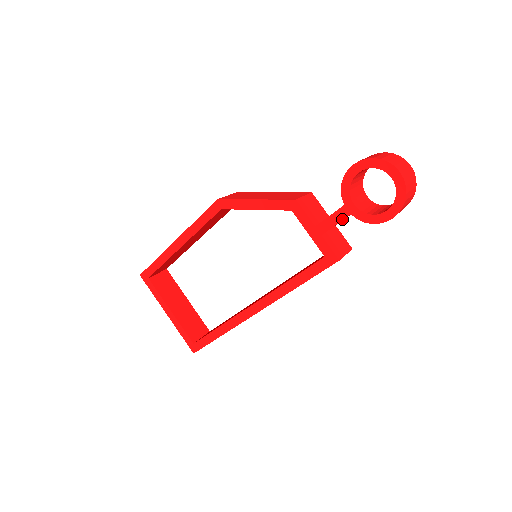
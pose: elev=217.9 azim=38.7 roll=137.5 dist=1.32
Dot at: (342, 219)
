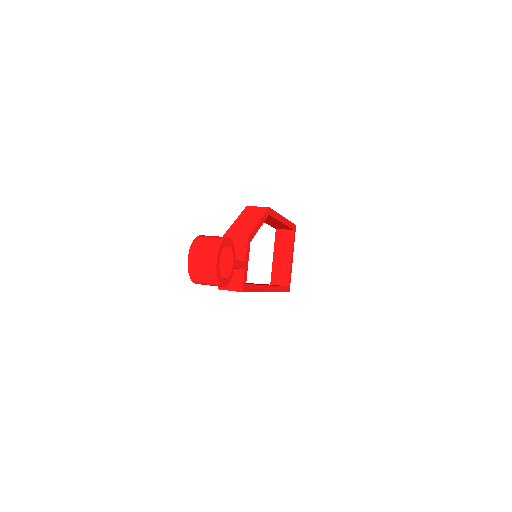
Dot at: occluded
